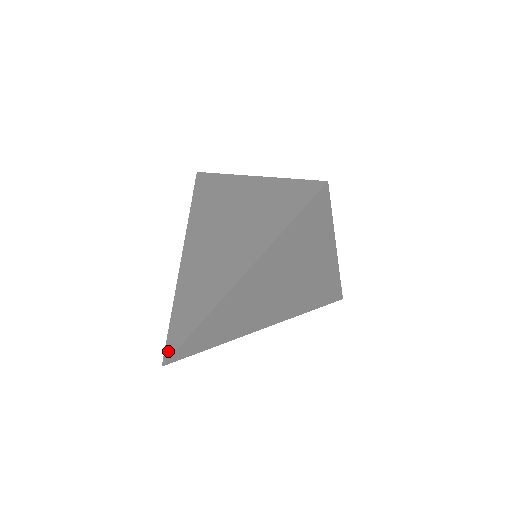
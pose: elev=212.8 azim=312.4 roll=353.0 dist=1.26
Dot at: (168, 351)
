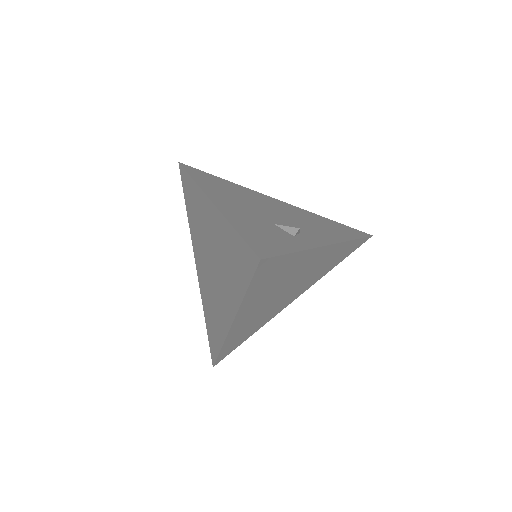
Dot at: (212, 356)
